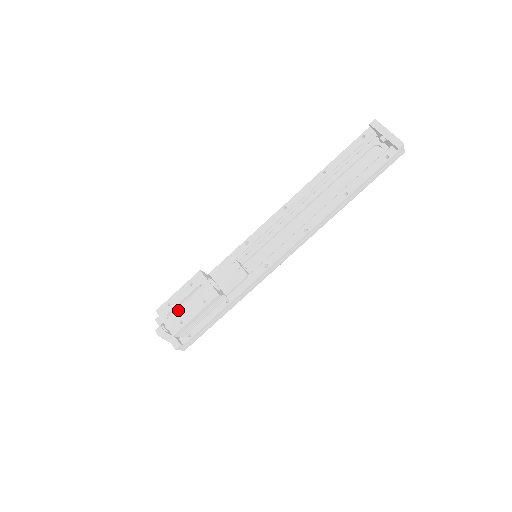
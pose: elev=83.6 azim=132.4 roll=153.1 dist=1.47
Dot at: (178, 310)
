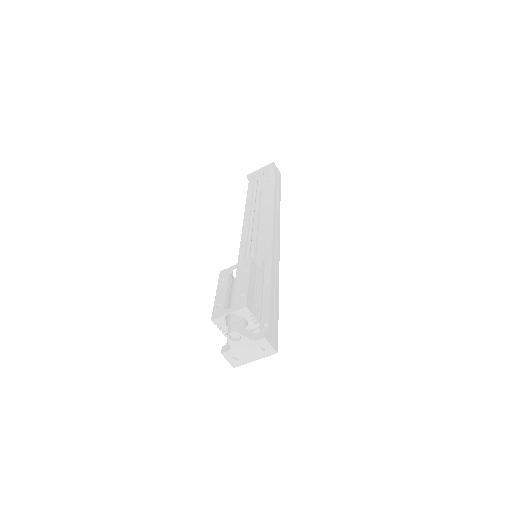
Dot at: (233, 318)
